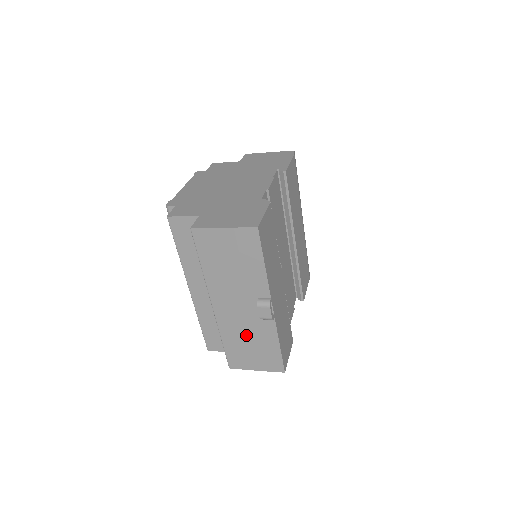
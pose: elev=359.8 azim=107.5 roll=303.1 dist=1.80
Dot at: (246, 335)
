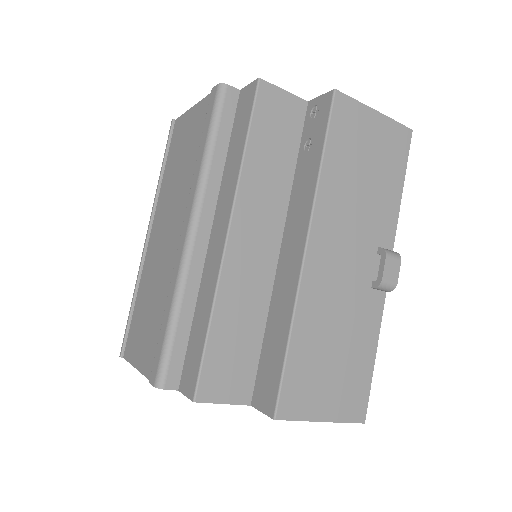
Dot at: (336, 326)
